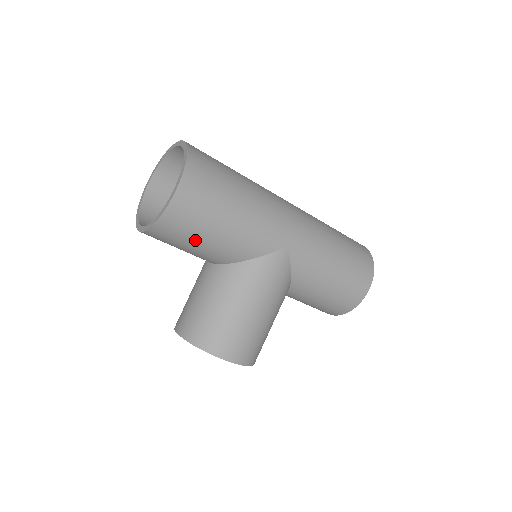
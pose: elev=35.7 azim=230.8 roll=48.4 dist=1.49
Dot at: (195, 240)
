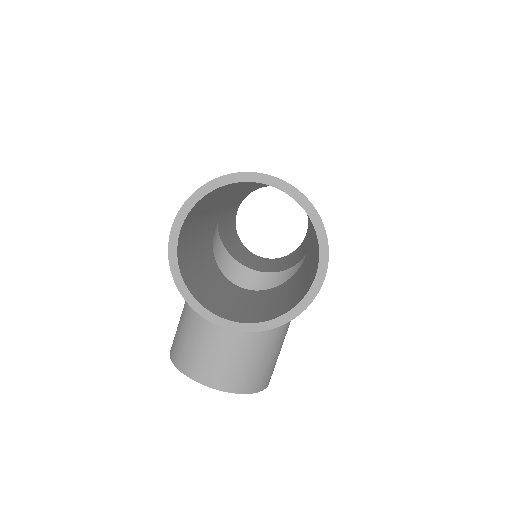
Dot at: occluded
